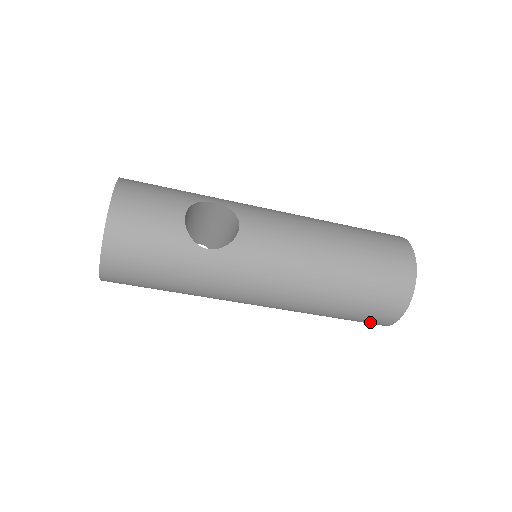
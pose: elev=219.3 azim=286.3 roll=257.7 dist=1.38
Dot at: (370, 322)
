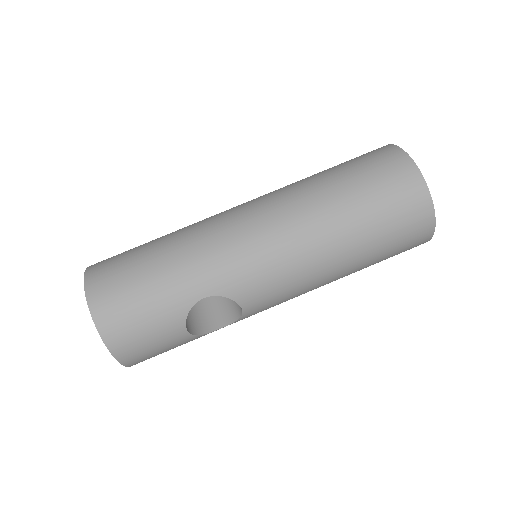
Dot at: (387, 168)
